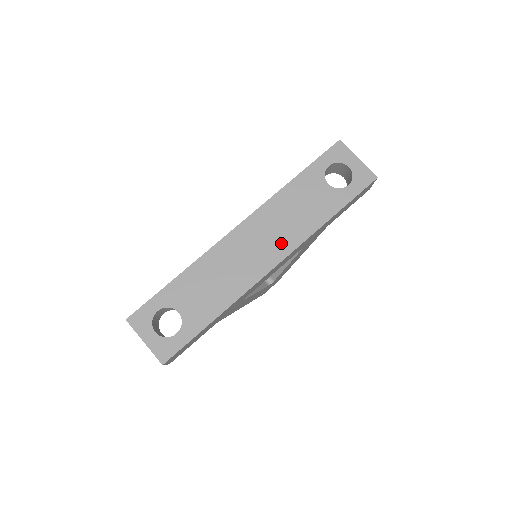
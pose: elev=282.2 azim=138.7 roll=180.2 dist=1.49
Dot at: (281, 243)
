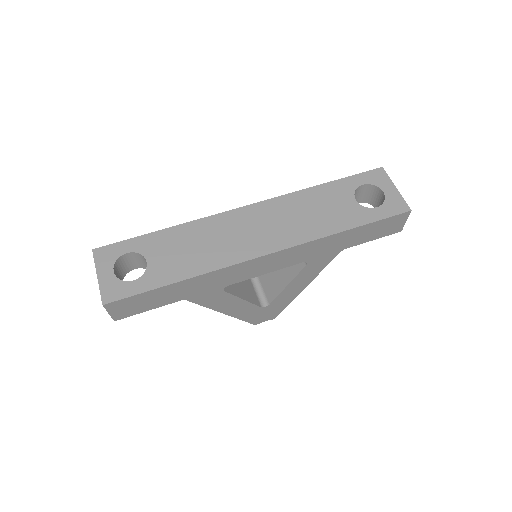
Dot at: (283, 235)
